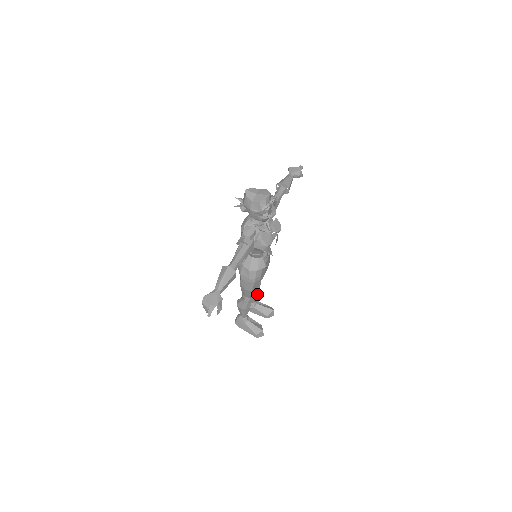
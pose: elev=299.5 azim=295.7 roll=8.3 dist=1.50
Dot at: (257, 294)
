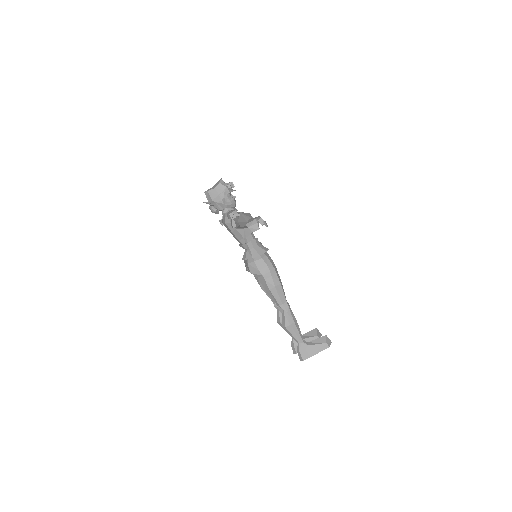
Dot at: occluded
